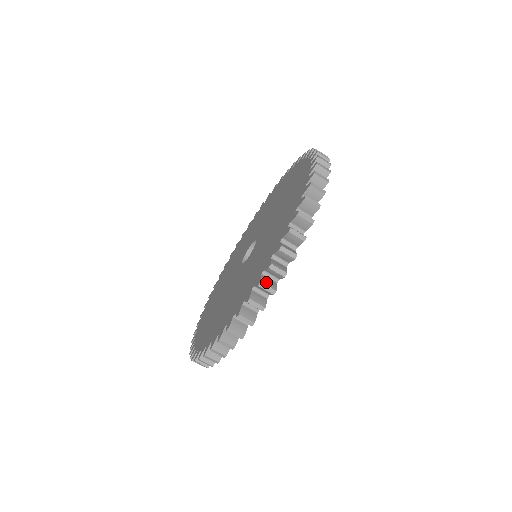
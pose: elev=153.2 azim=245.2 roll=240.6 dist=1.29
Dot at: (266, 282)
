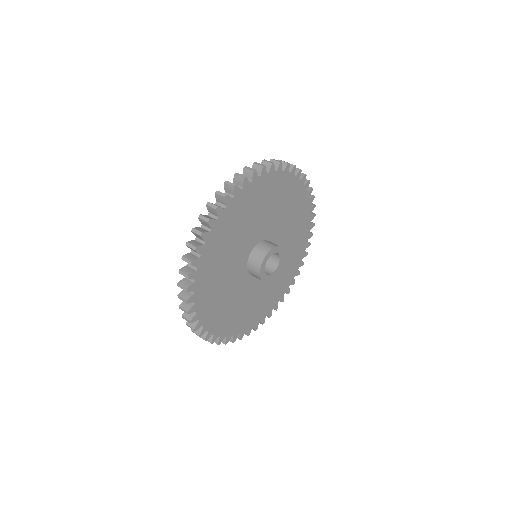
Dot at: (190, 323)
